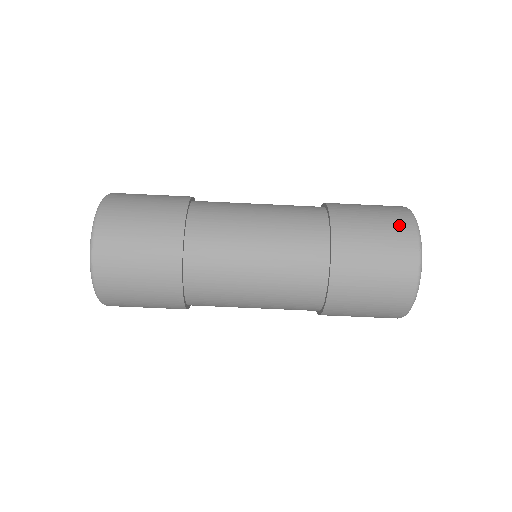
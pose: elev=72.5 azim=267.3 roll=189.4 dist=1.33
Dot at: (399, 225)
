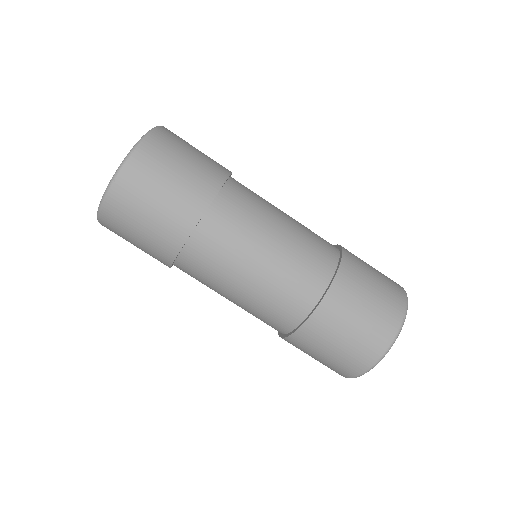
Dot at: (394, 291)
